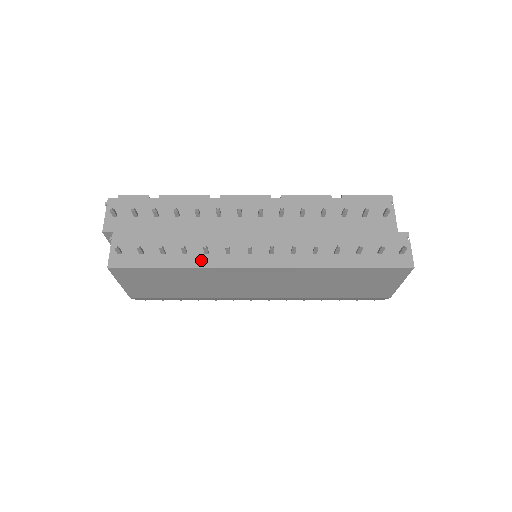
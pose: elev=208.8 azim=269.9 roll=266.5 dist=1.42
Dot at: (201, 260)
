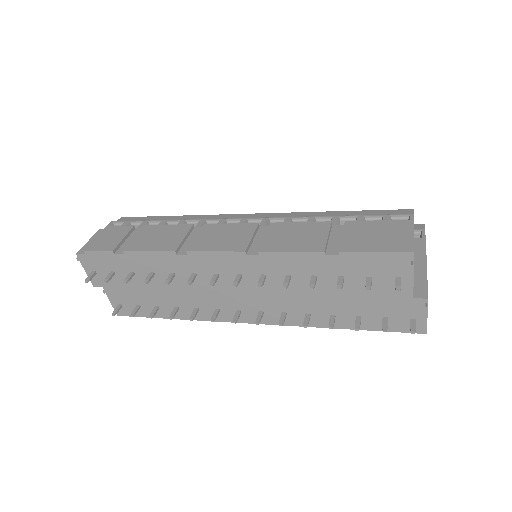
Dot at: occluded
